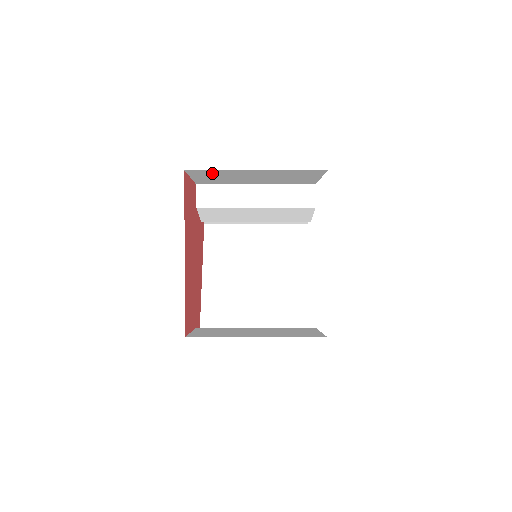
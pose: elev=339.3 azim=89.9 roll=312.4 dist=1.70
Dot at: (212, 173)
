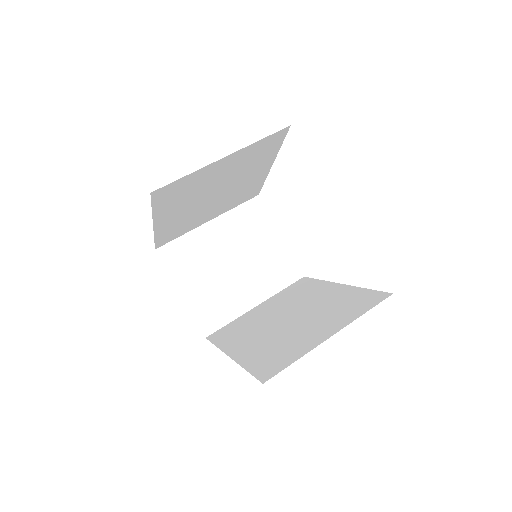
Dot at: occluded
